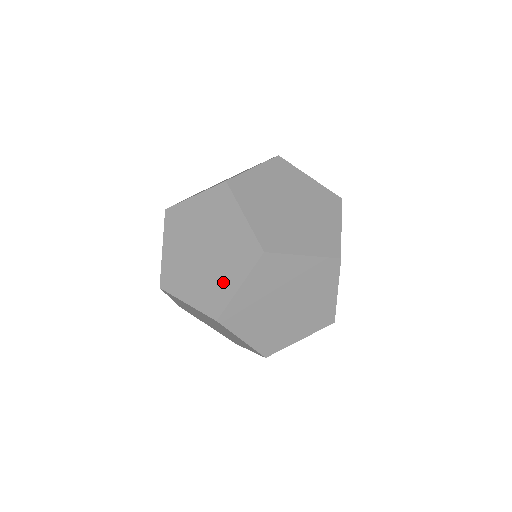
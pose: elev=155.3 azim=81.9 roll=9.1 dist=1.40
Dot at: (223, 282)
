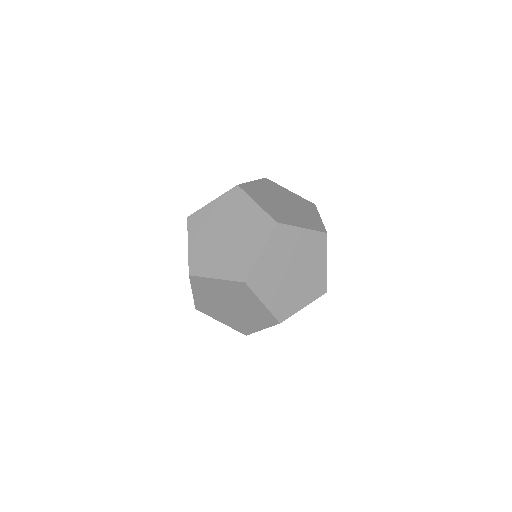
Dot at: (246, 253)
